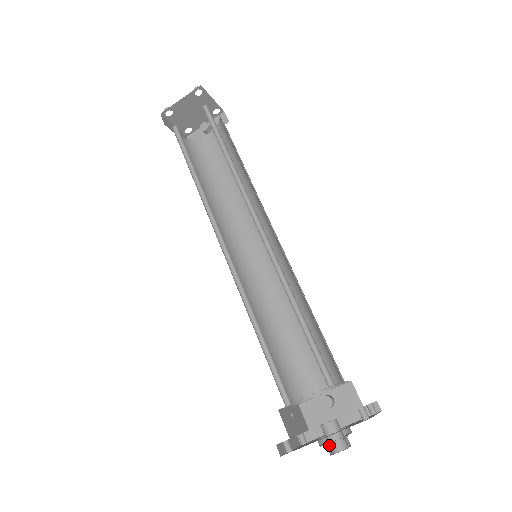
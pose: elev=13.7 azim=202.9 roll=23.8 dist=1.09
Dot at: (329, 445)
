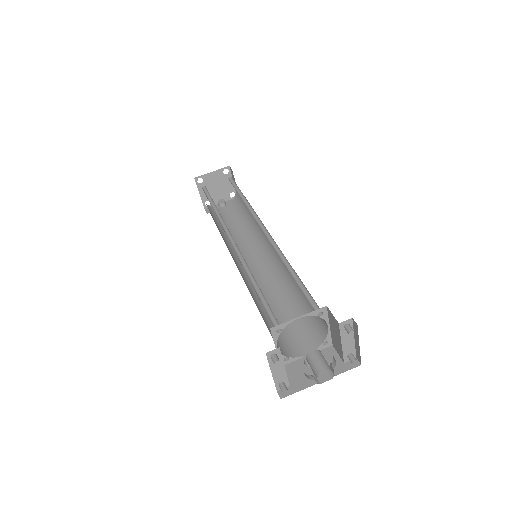
Dot at: (315, 365)
